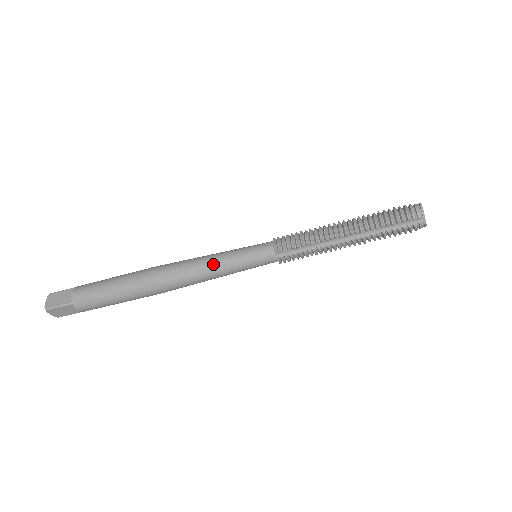
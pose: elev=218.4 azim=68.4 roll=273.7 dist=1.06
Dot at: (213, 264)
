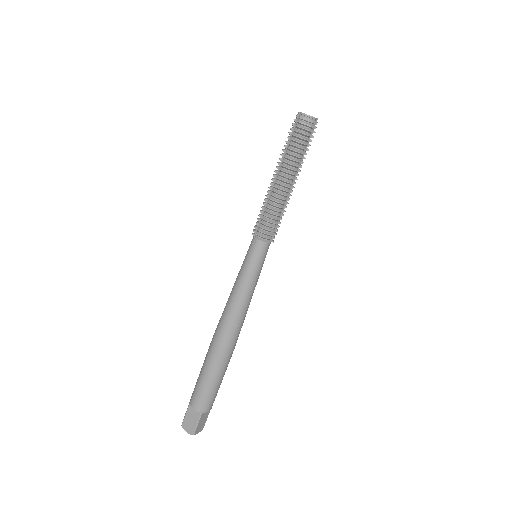
Dot at: (234, 284)
